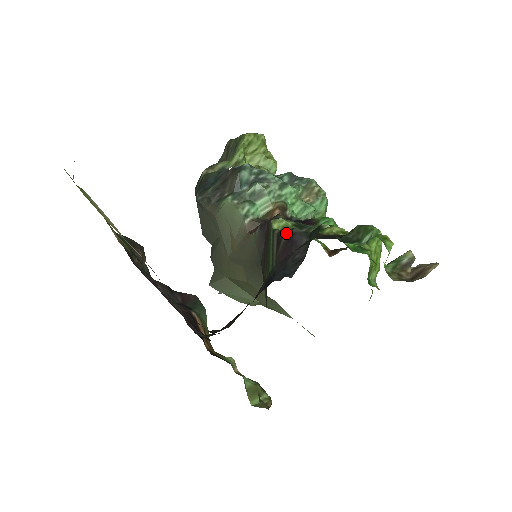
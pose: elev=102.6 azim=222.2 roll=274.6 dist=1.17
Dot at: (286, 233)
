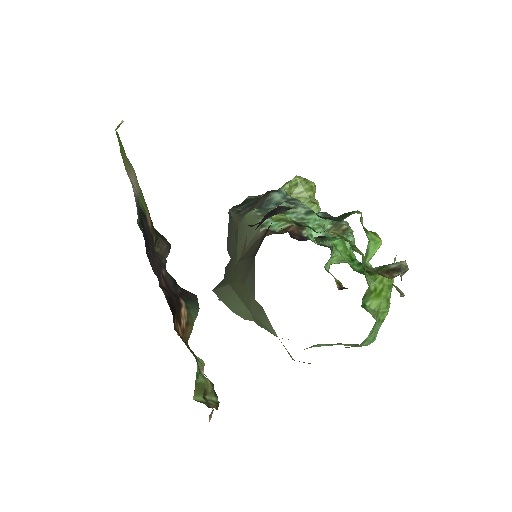
Dot at: (273, 209)
